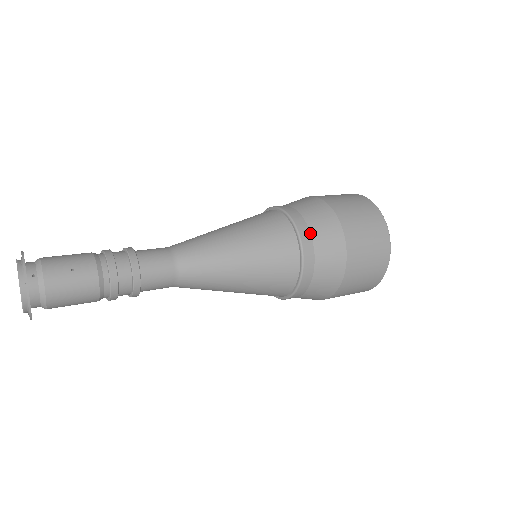
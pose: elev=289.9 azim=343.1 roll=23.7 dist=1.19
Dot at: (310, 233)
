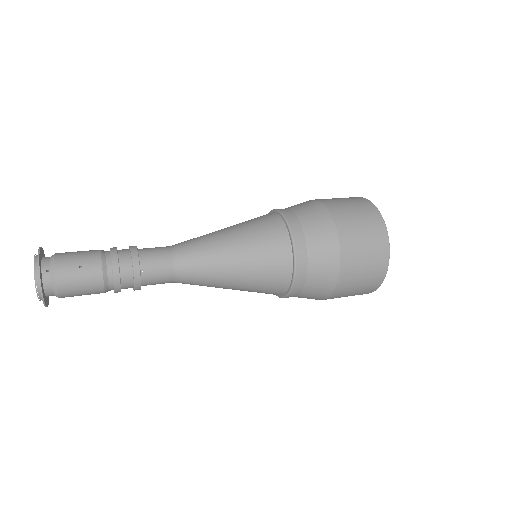
Dot at: (305, 241)
